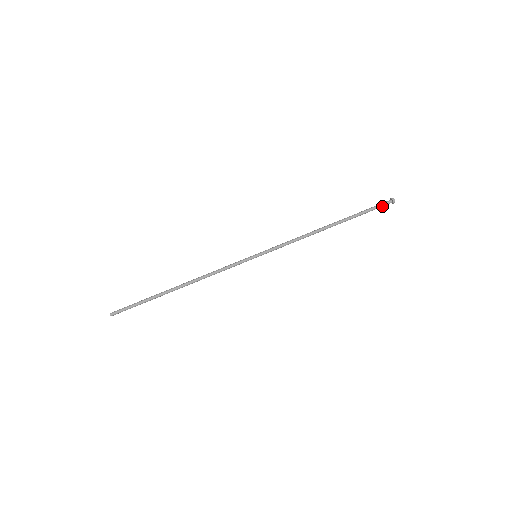
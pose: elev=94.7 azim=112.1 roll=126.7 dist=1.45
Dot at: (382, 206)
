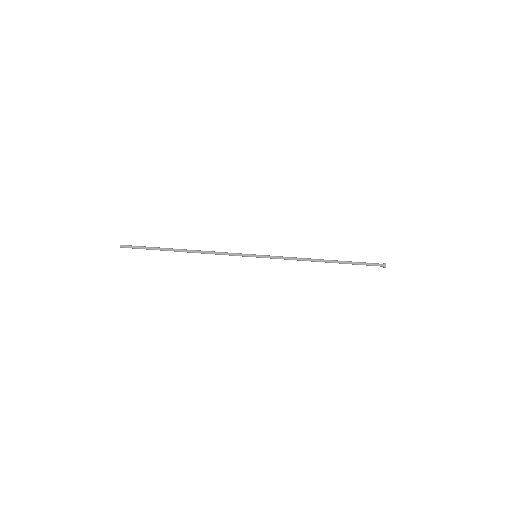
Dot at: (374, 265)
